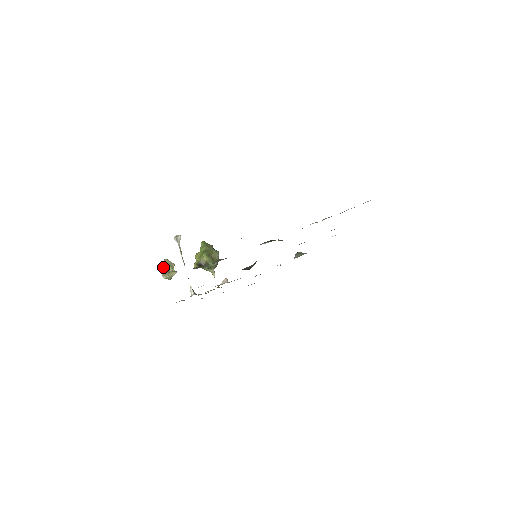
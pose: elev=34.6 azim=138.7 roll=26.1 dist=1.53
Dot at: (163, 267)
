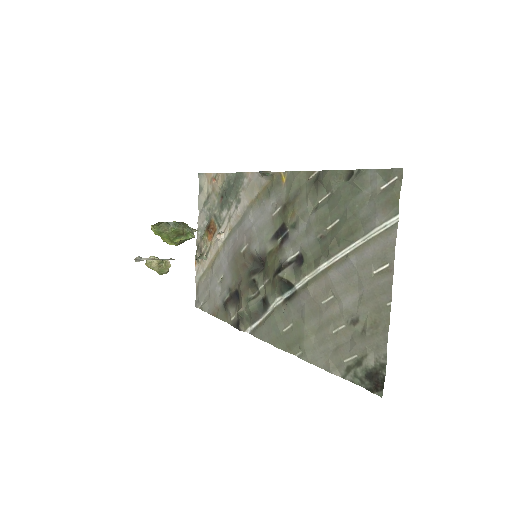
Dot at: occluded
